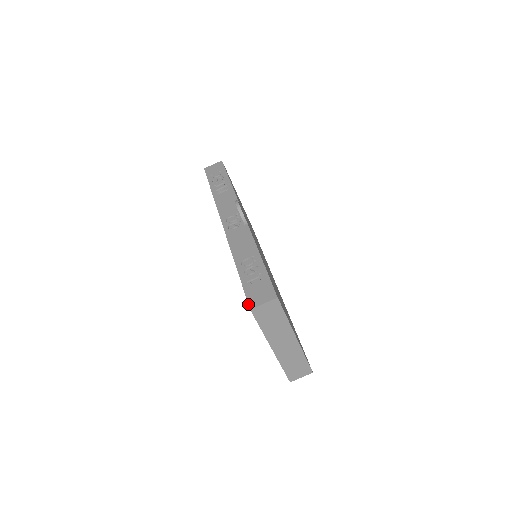
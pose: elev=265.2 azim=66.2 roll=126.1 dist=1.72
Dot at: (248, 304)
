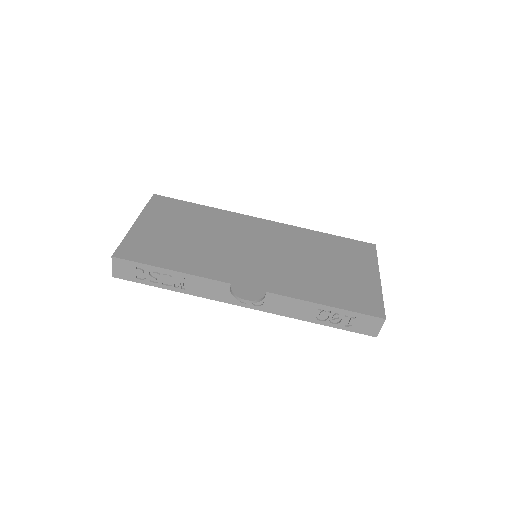
Dot at: occluded
